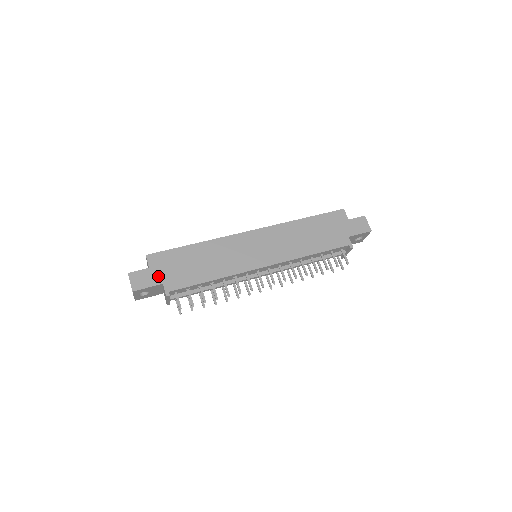
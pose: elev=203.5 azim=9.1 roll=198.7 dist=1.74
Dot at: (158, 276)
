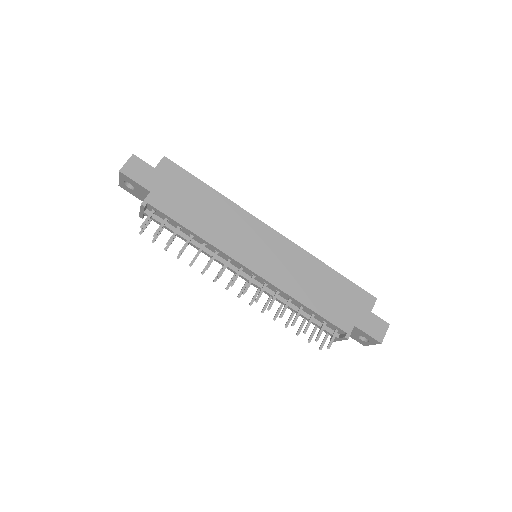
Dot at: (154, 182)
